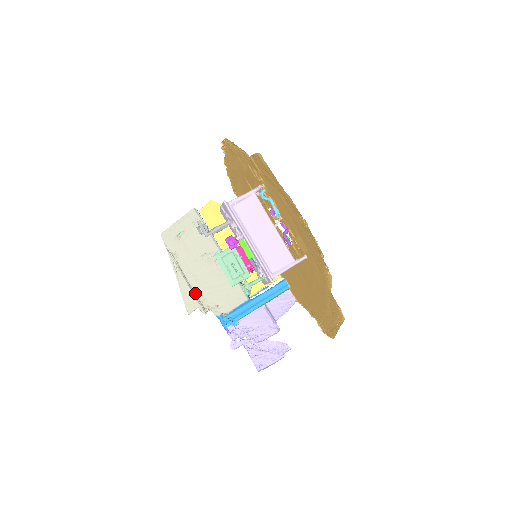
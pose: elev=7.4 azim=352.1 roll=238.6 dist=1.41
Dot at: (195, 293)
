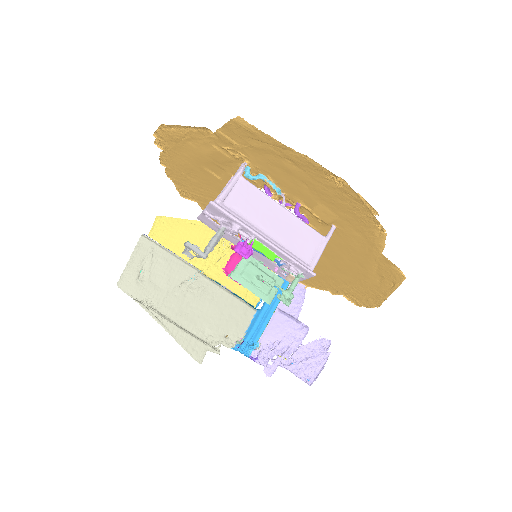
Dot at: (194, 335)
